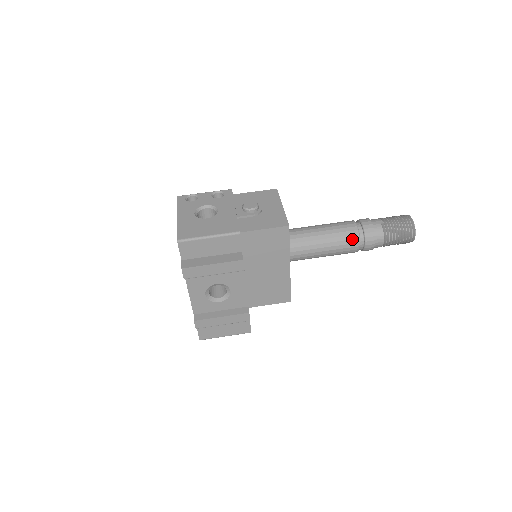
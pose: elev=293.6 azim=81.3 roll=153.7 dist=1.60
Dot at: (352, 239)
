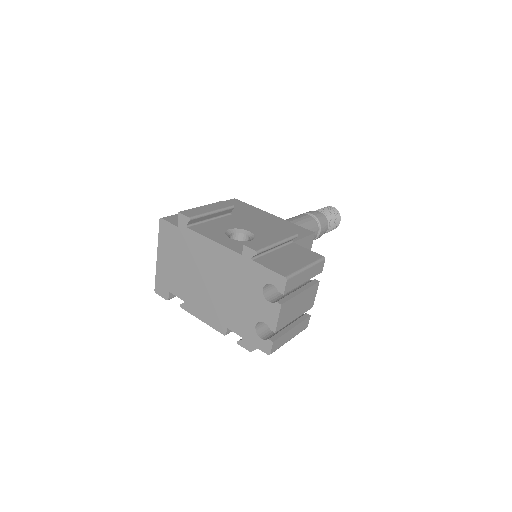
Dot at: (298, 215)
